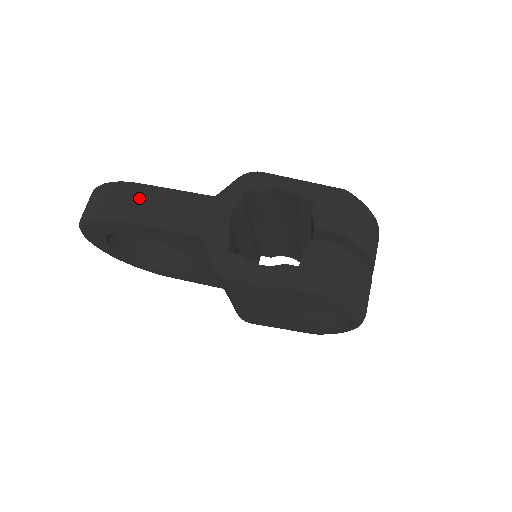
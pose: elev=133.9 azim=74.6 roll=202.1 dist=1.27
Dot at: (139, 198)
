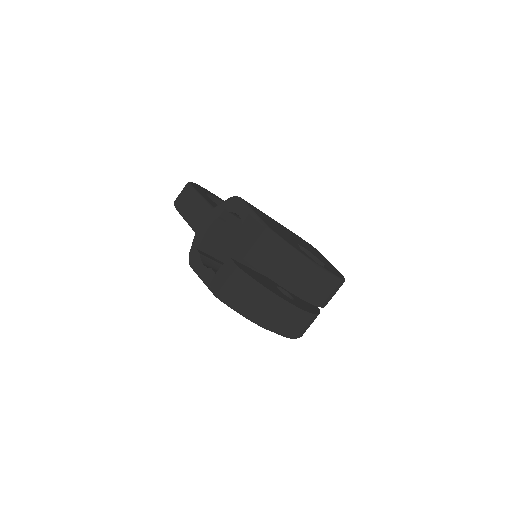
Dot at: (187, 198)
